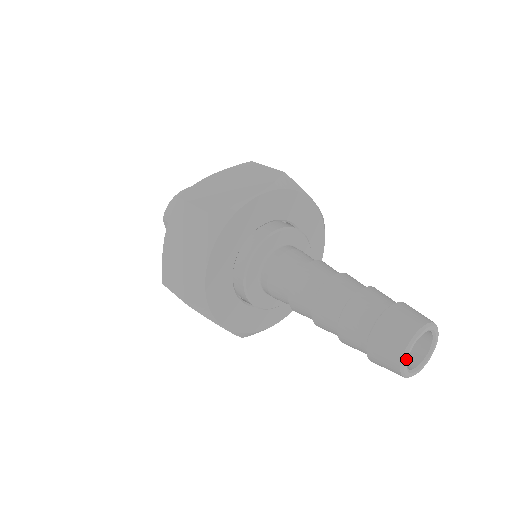
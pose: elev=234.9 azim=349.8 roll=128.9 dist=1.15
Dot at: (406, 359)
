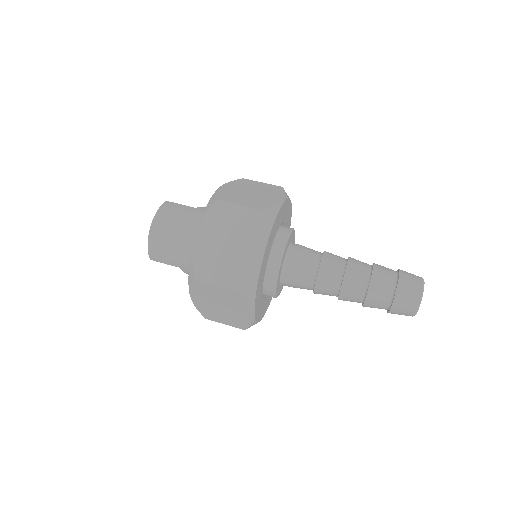
Dot at: (416, 313)
